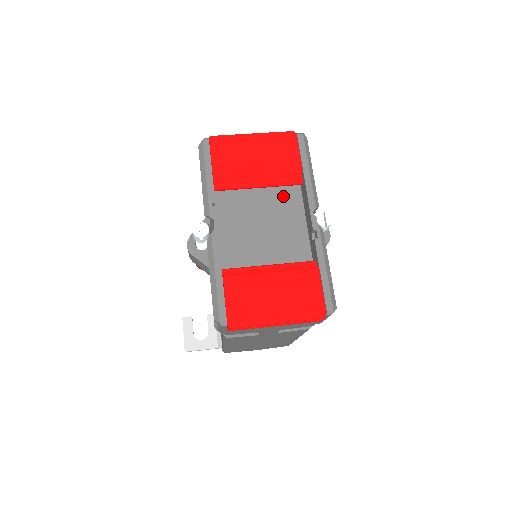
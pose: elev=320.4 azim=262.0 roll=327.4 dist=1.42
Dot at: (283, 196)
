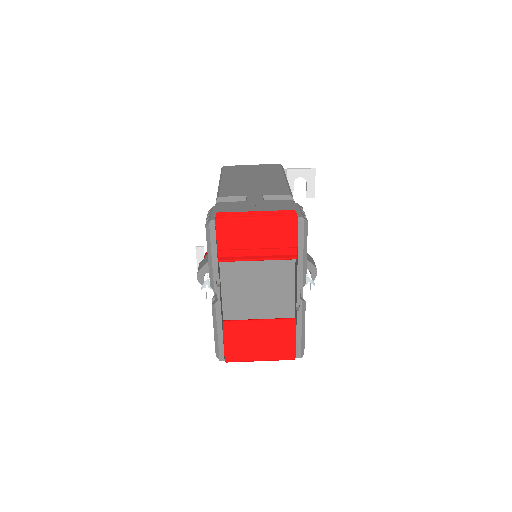
Dot at: (279, 262)
